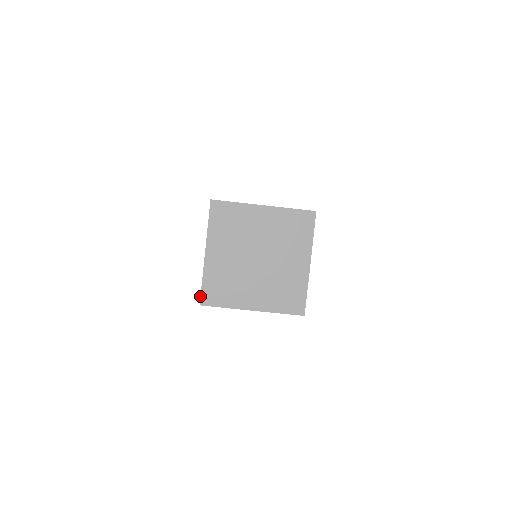
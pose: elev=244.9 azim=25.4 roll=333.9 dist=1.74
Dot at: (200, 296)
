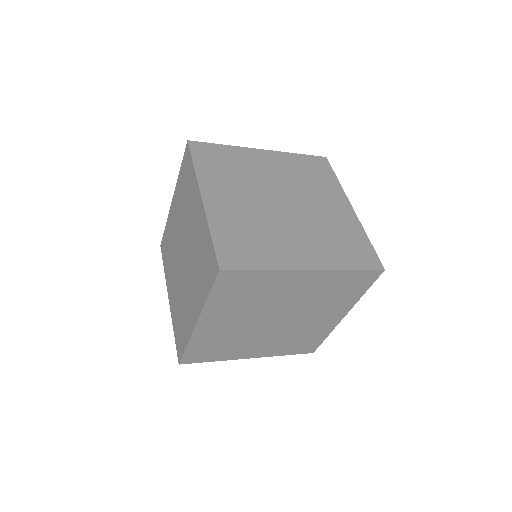
Dot at: (181, 358)
